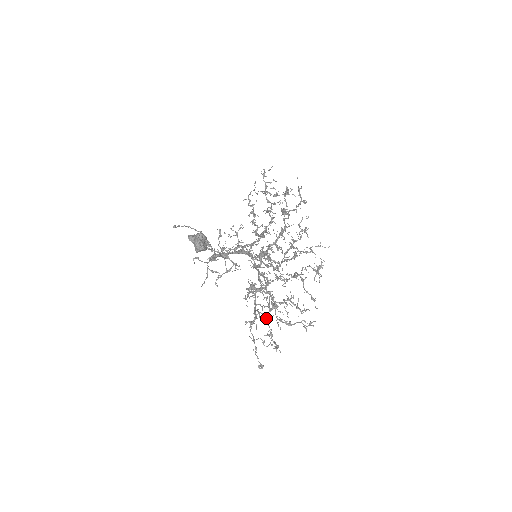
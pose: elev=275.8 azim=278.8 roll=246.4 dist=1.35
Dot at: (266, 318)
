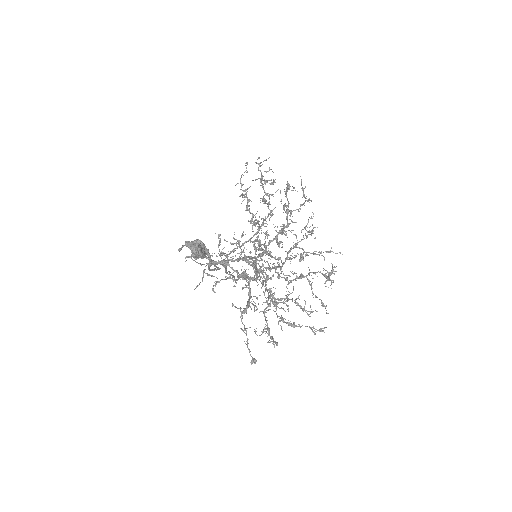
Dot at: (263, 313)
